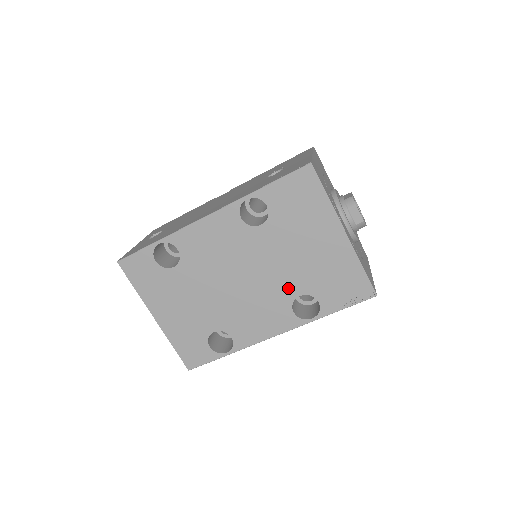
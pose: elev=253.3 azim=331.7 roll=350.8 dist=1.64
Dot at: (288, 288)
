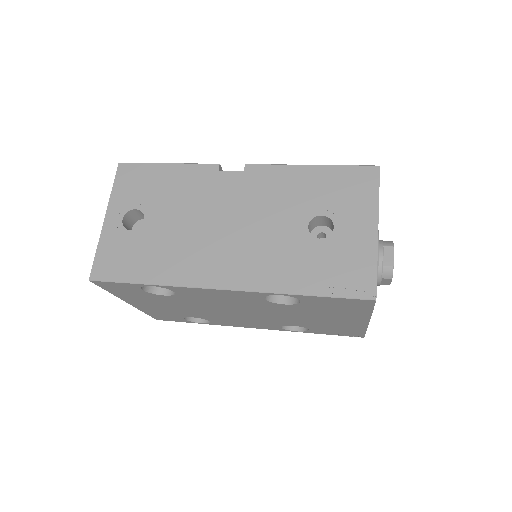
Dot at: (285, 322)
